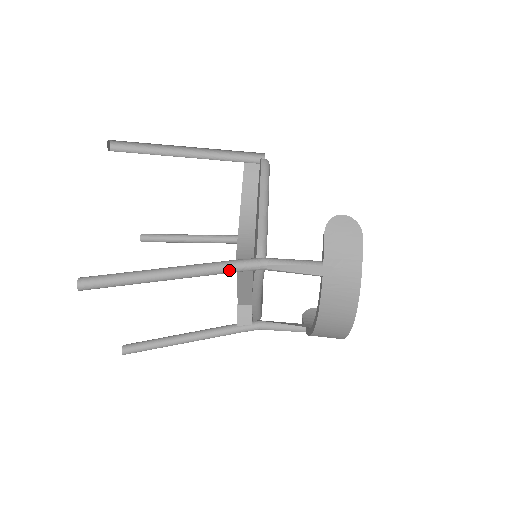
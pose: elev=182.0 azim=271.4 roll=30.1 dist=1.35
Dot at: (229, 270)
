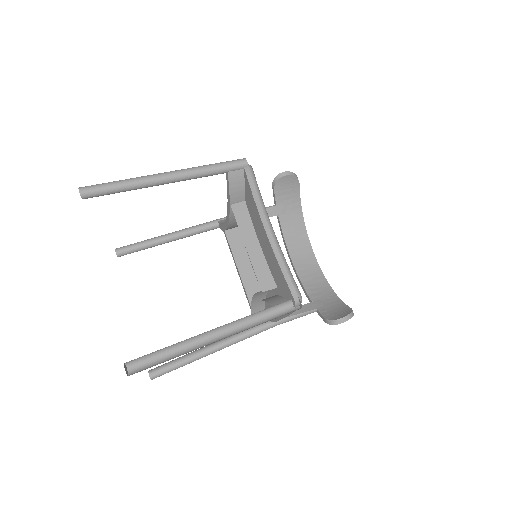
Dot at: occluded
